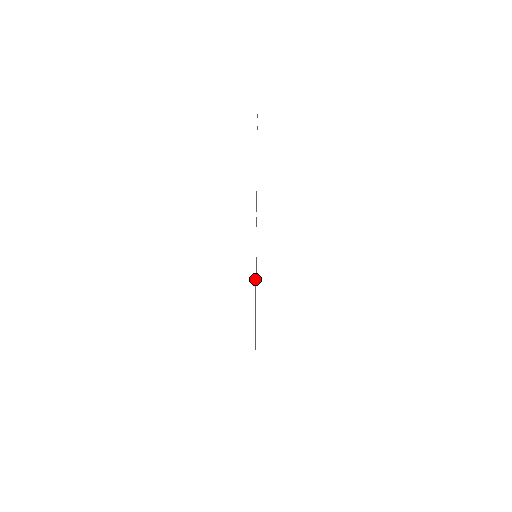
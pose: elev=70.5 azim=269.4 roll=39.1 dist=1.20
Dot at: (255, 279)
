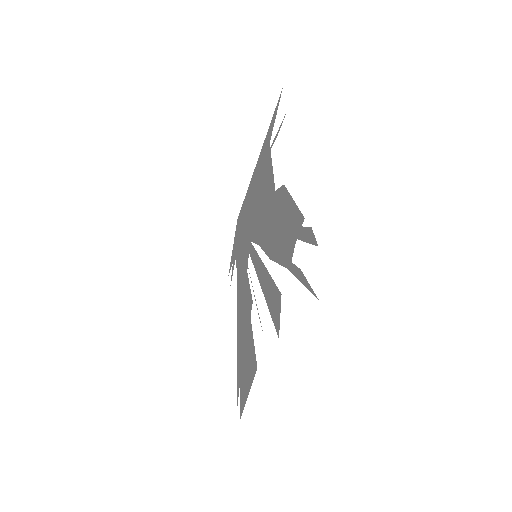
Dot at: (249, 196)
